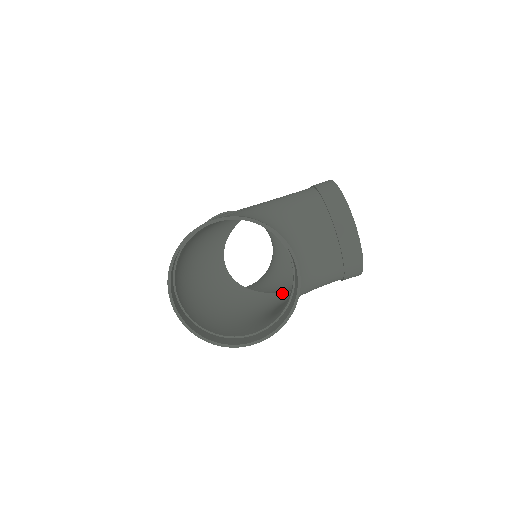
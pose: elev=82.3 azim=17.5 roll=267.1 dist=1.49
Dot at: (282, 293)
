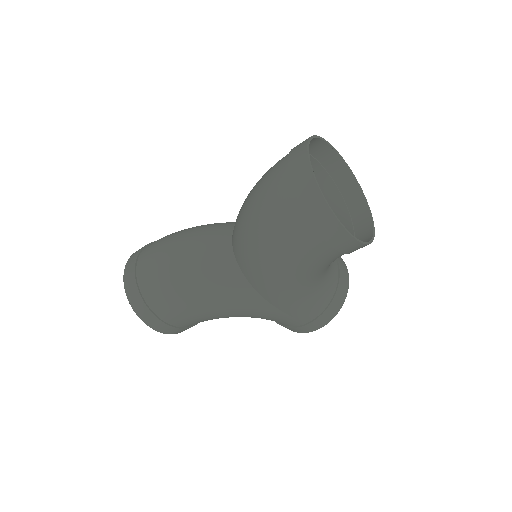
Dot at: (269, 299)
